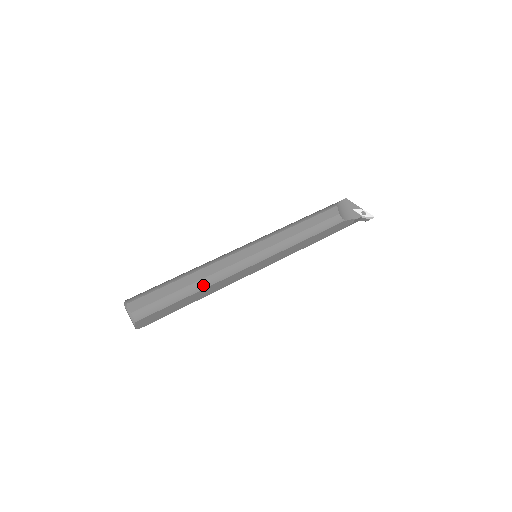
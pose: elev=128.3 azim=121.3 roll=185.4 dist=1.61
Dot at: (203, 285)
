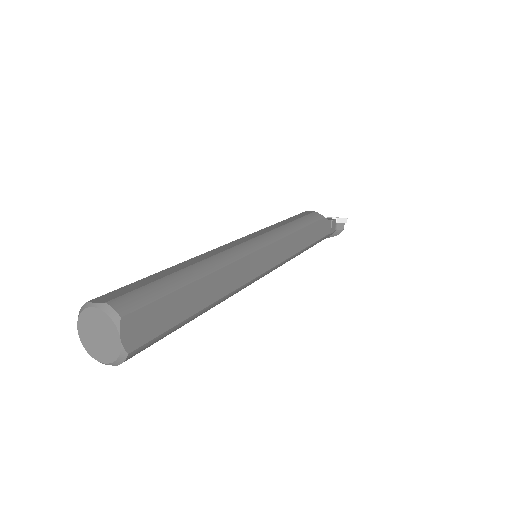
Dot at: (211, 265)
